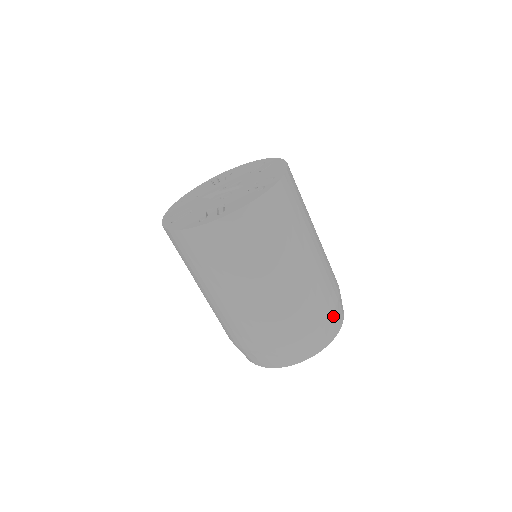
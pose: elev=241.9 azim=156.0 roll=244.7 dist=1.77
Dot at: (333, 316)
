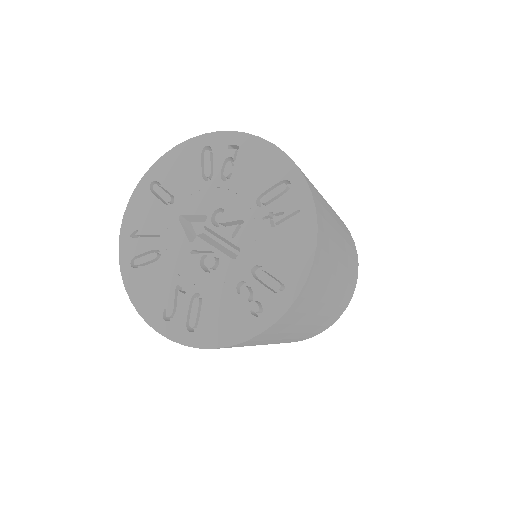
Dot at: occluded
